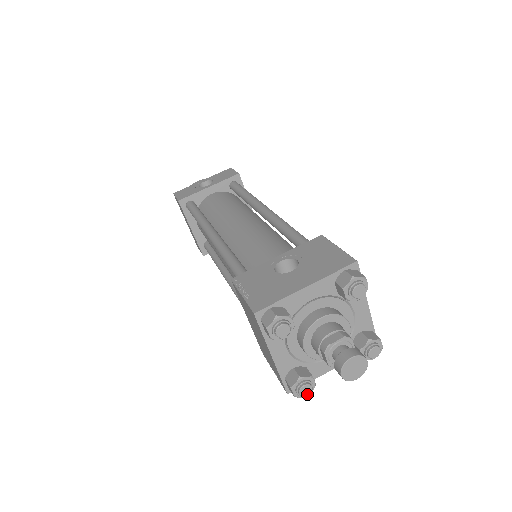
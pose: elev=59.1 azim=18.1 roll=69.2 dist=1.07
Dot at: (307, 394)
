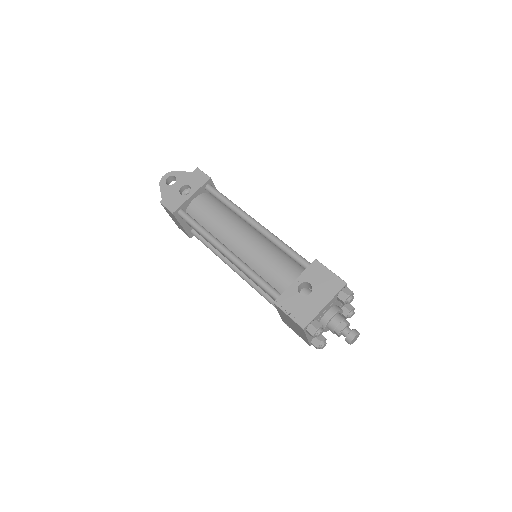
Dot at: occluded
